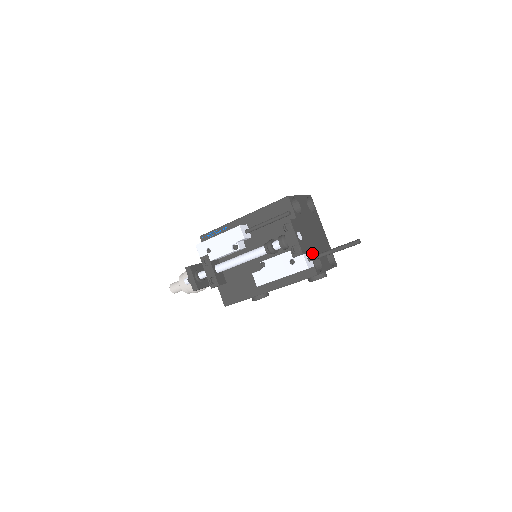
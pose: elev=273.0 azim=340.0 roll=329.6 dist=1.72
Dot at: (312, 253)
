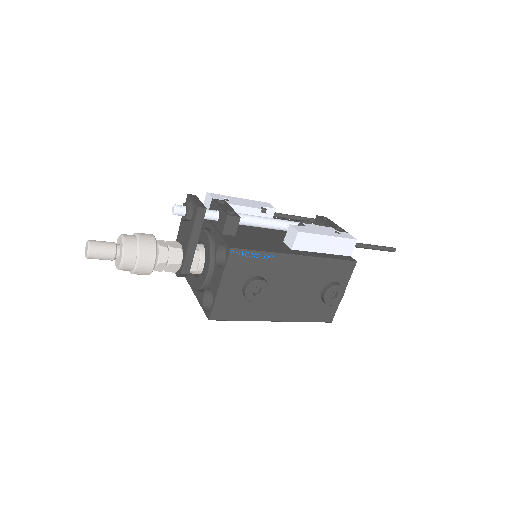
Dot at: occluded
